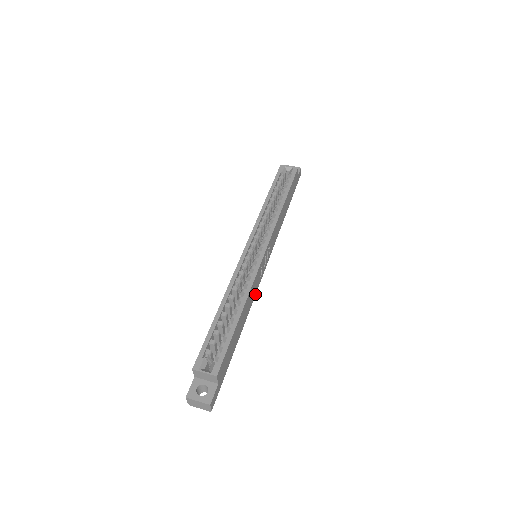
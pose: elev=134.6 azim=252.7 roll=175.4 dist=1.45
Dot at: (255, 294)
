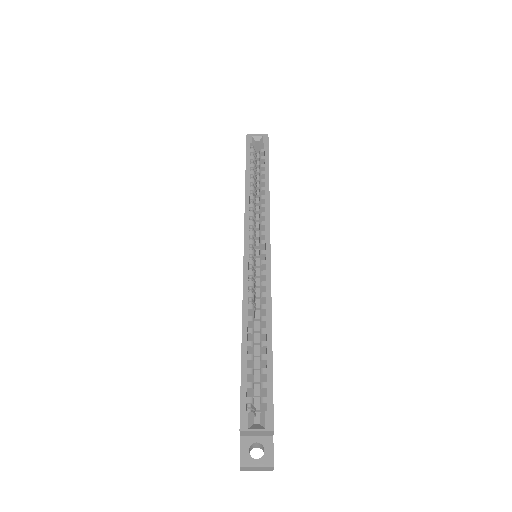
Dot at: occluded
